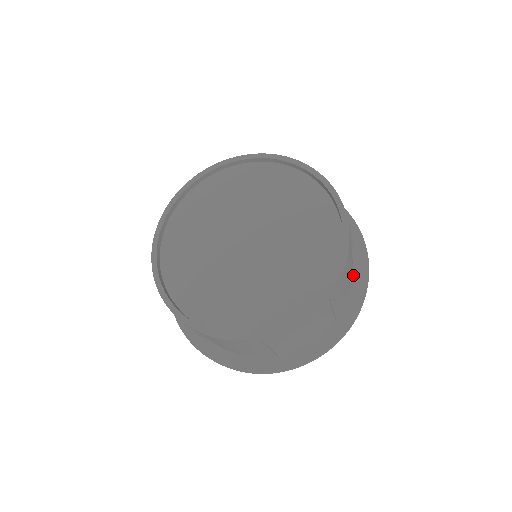
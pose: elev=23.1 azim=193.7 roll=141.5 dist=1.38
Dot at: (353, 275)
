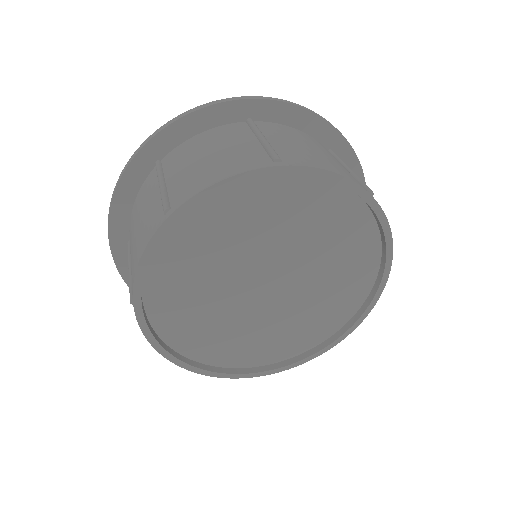
Dot at: occluded
